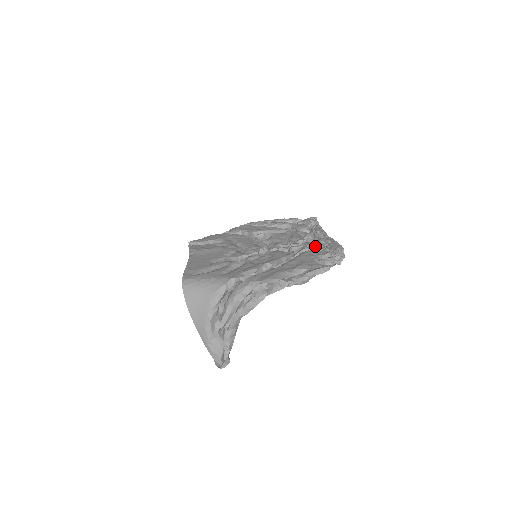
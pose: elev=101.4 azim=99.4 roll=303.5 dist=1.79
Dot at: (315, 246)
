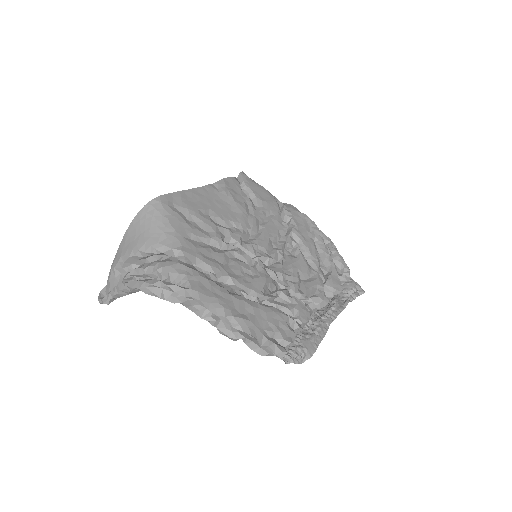
Dot at: (301, 318)
